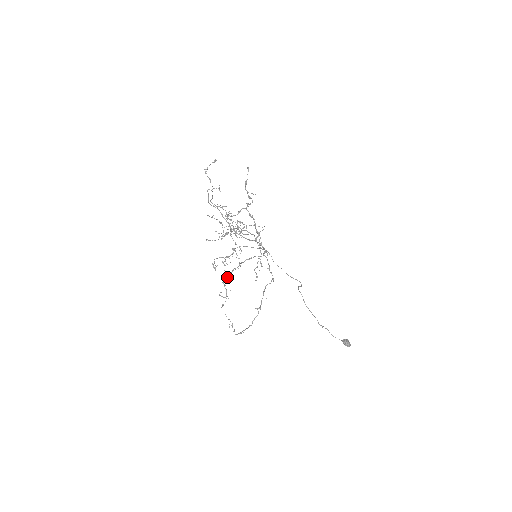
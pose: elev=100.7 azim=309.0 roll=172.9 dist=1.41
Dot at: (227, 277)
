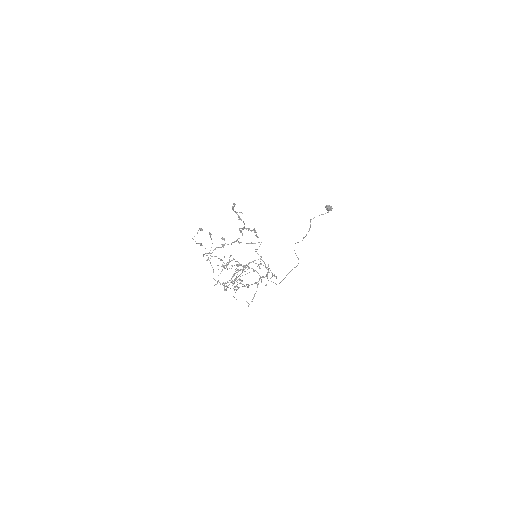
Dot at: occluded
